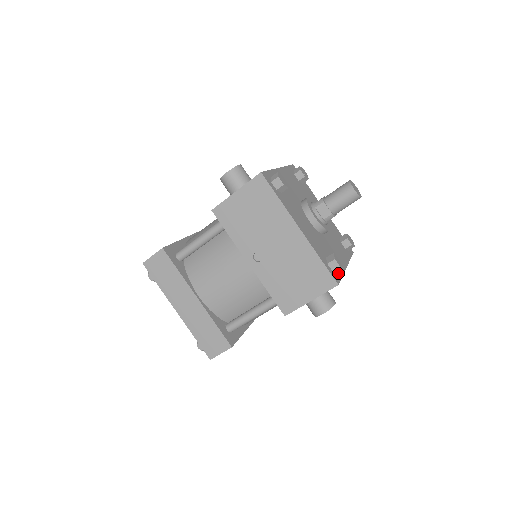
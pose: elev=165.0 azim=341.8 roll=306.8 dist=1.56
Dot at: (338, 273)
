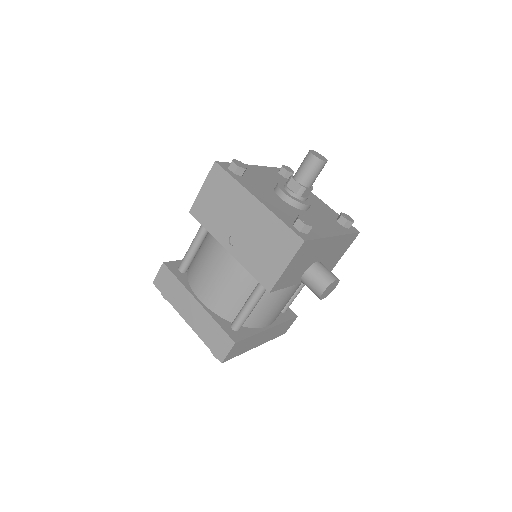
Dot at: (311, 235)
